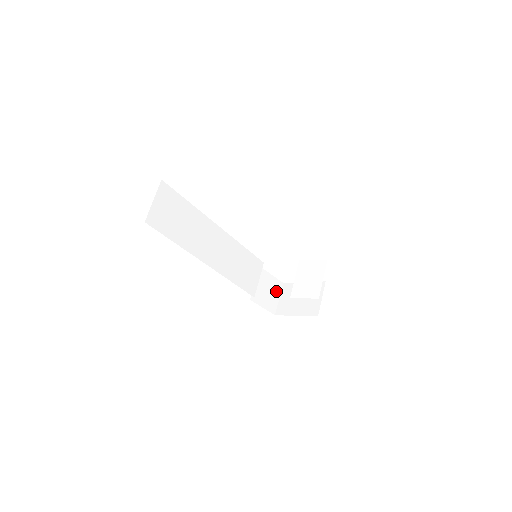
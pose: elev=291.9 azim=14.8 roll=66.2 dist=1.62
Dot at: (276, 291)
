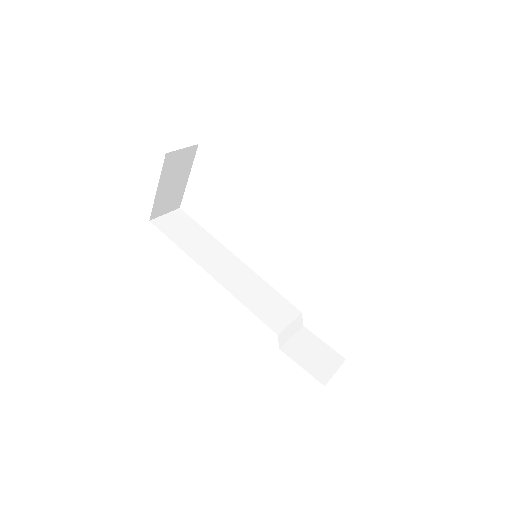
Dot at: (331, 362)
